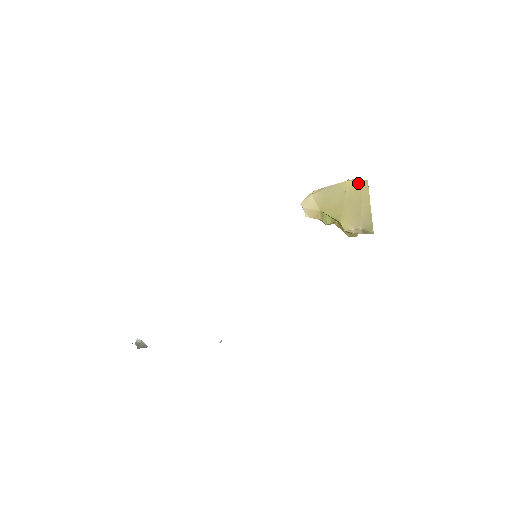
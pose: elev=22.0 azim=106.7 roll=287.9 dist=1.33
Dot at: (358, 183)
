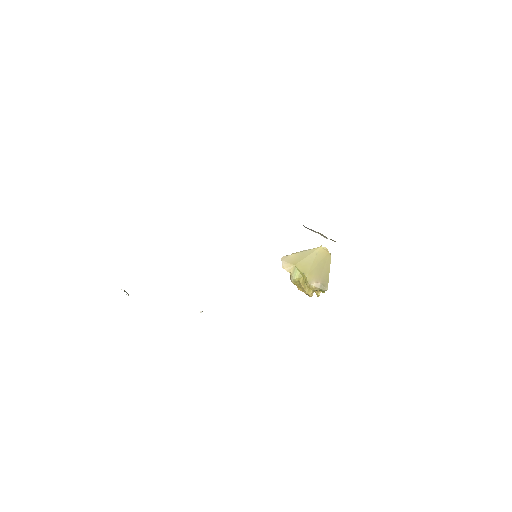
Dot at: (325, 252)
